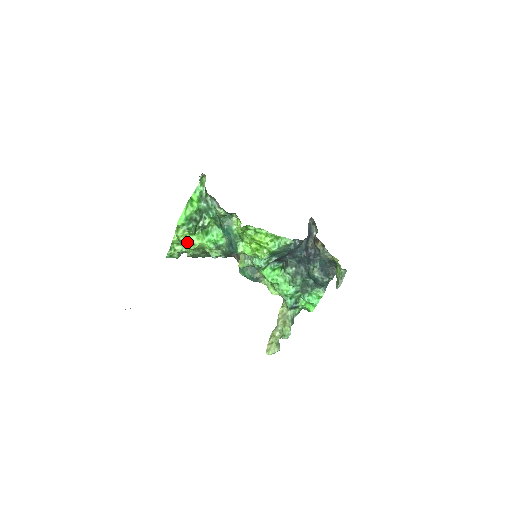
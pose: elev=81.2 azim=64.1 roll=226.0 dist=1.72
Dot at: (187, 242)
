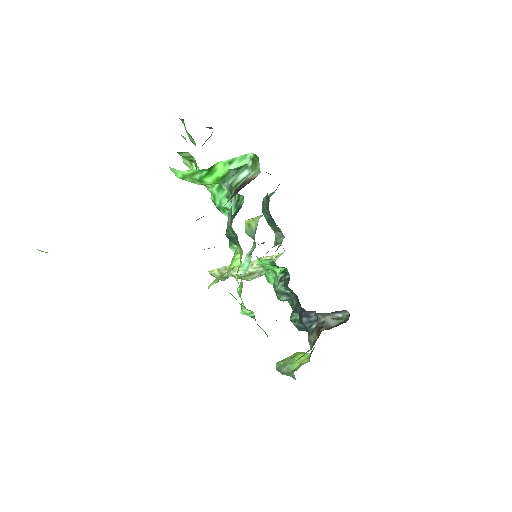
Dot at: (190, 165)
